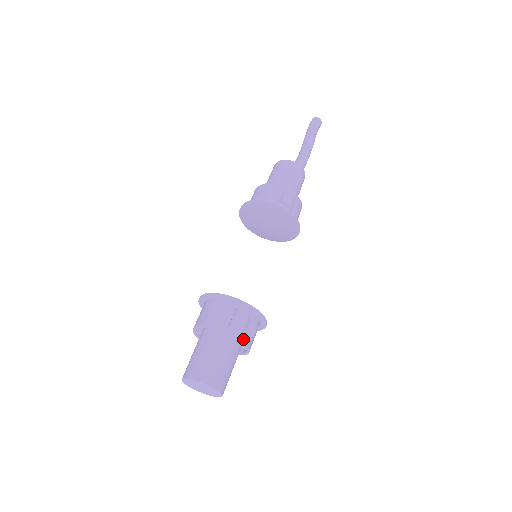
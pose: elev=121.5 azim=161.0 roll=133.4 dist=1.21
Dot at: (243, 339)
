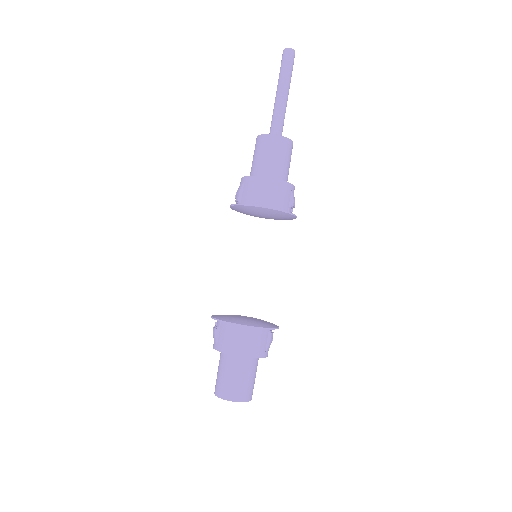
Dot at: occluded
